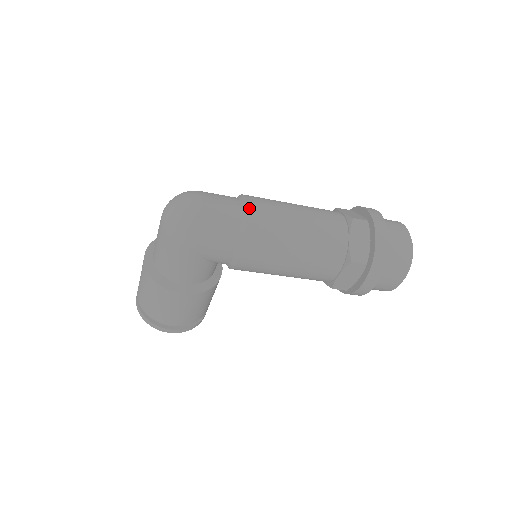
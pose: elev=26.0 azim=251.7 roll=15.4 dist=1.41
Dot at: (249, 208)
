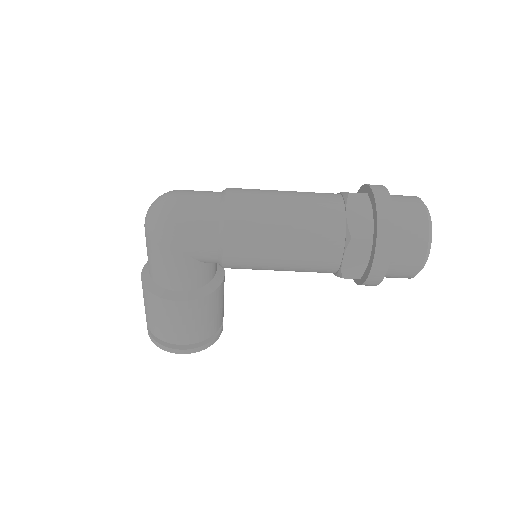
Dot at: (228, 196)
